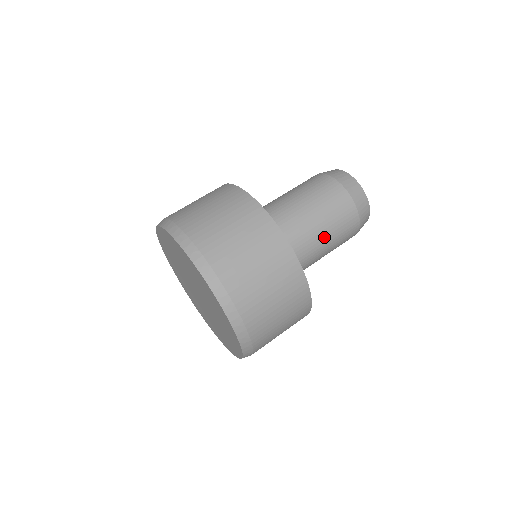
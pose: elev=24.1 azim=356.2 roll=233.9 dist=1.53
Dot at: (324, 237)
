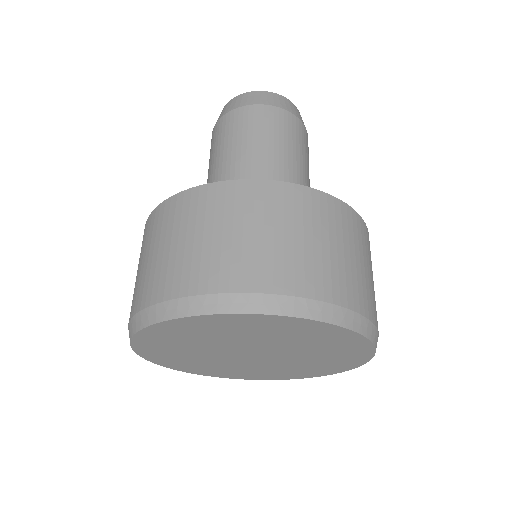
Dot at: (306, 175)
